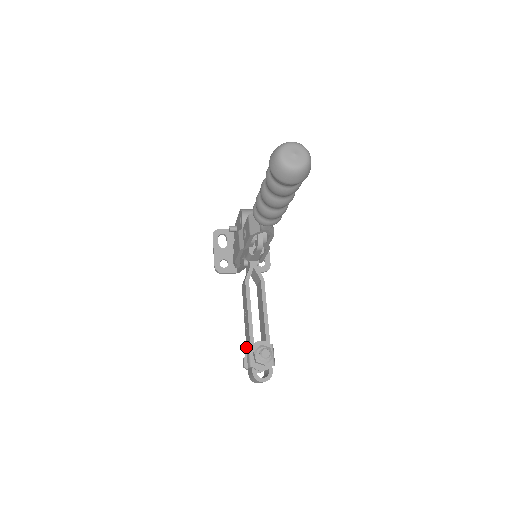
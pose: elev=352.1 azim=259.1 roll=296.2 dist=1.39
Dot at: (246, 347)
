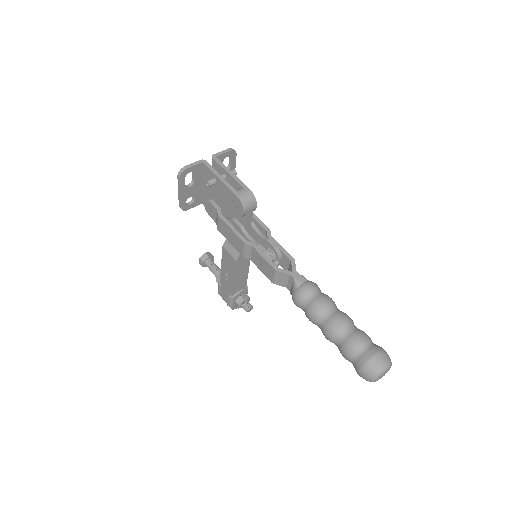
Dot at: (228, 297)
